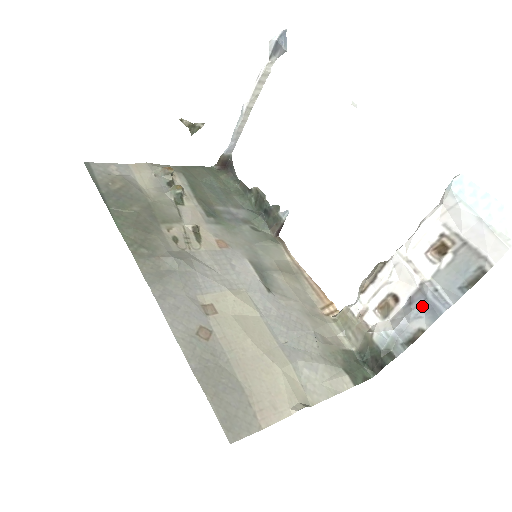
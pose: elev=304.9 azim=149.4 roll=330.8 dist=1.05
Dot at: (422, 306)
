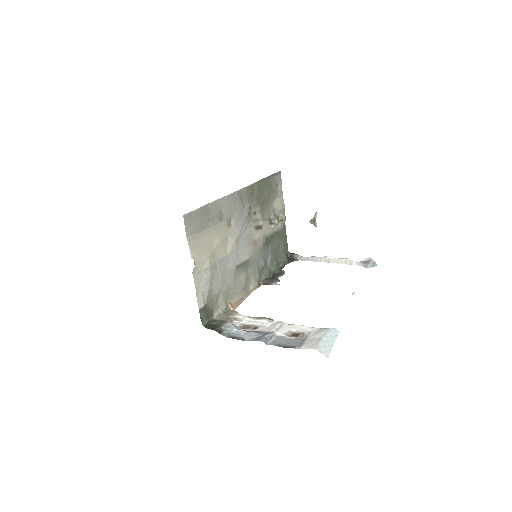
Dot at: (259, 335)
